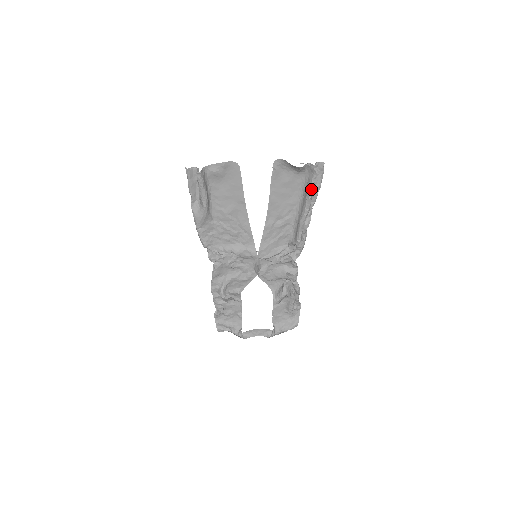
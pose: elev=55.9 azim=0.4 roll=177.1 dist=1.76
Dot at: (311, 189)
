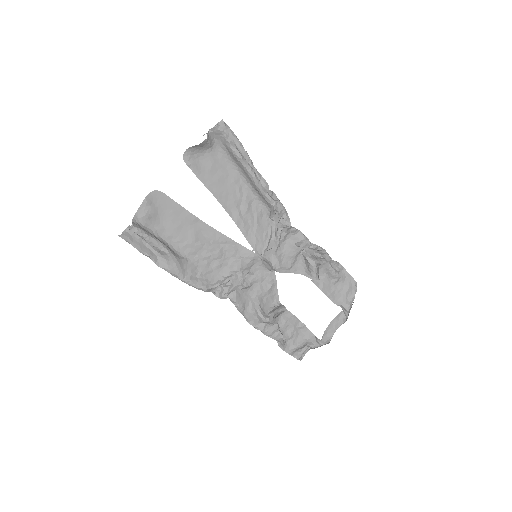
Dot at: (234, 149)
